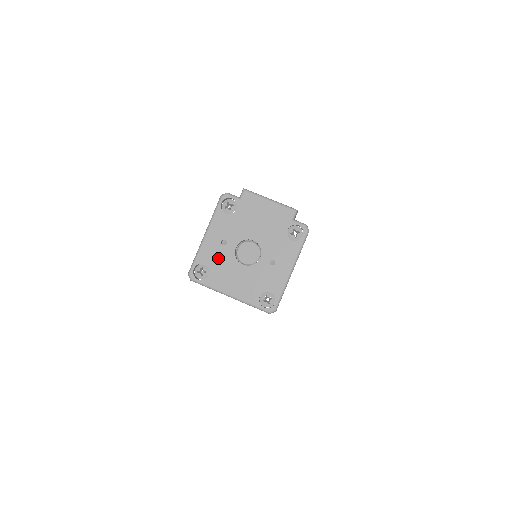
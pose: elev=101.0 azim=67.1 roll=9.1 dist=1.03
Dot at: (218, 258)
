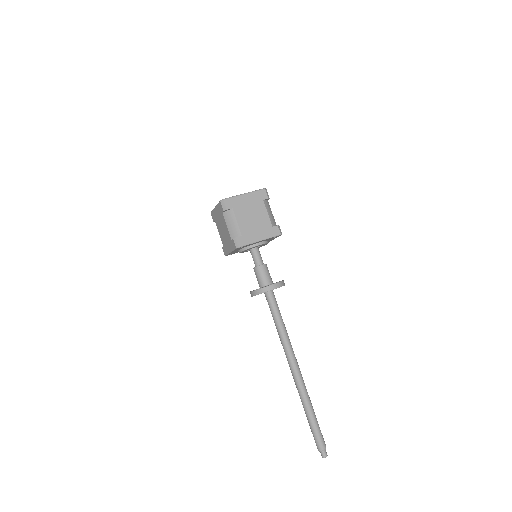
Dot at: occluded
